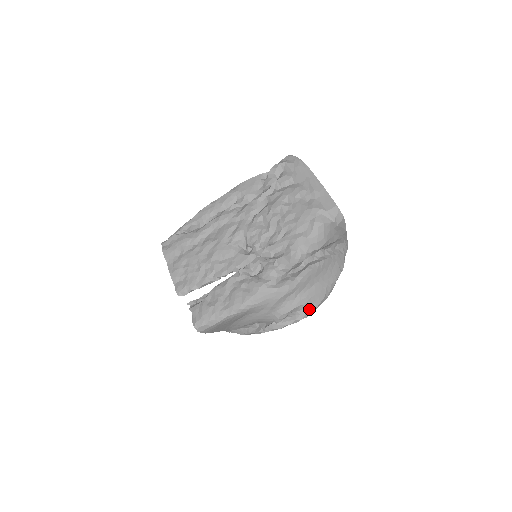
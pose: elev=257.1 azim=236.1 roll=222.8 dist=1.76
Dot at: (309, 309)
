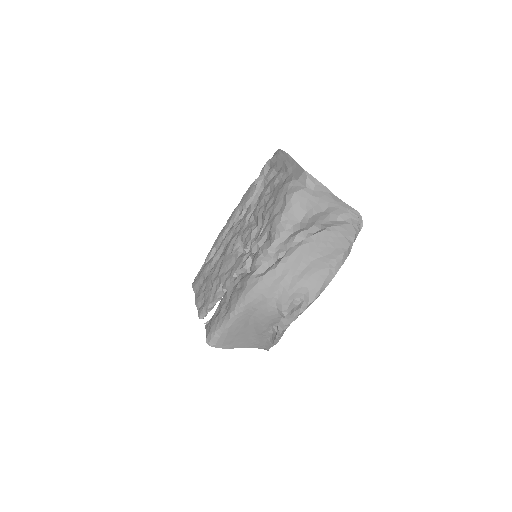
Dot at: (312, 291)
